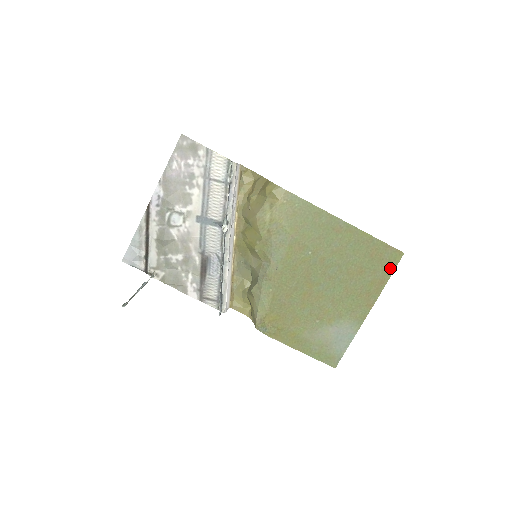
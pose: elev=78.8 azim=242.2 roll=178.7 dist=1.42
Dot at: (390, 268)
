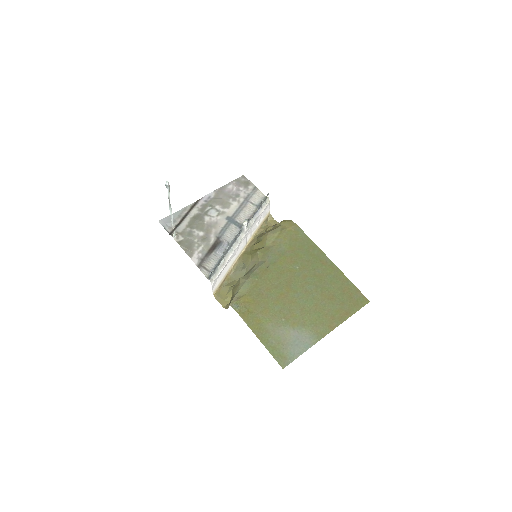
Dot at: (356, 307)
